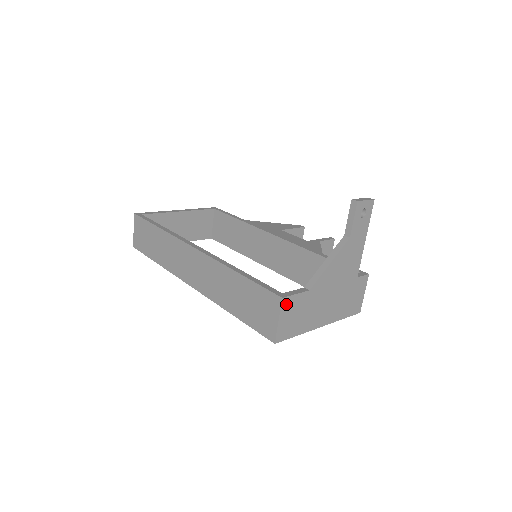
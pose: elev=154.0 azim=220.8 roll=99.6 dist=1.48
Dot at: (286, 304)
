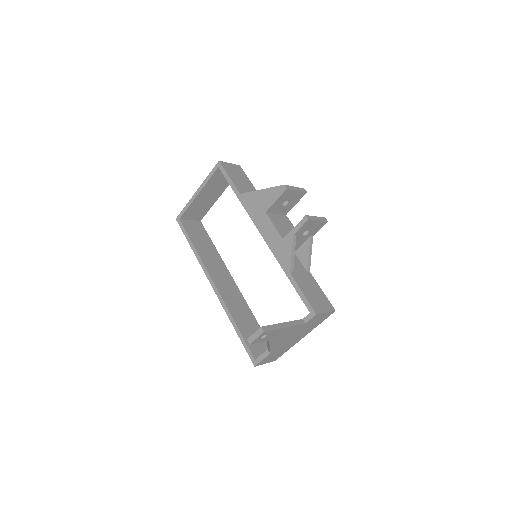
Dot at: (261, 363)
